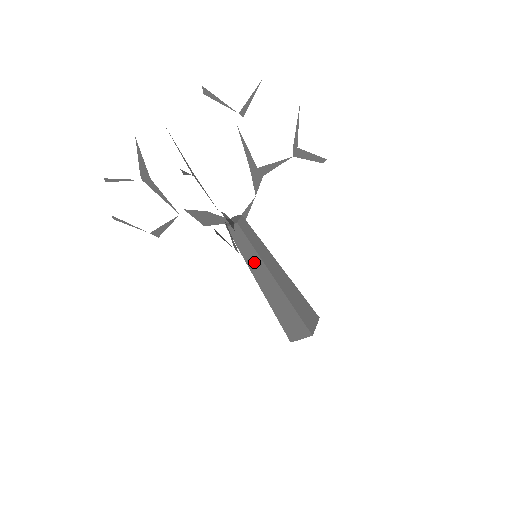
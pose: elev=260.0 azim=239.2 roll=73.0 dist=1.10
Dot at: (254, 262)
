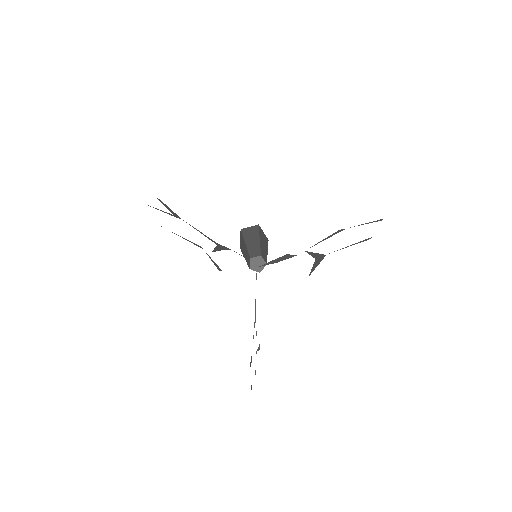
Dot at: occluded
